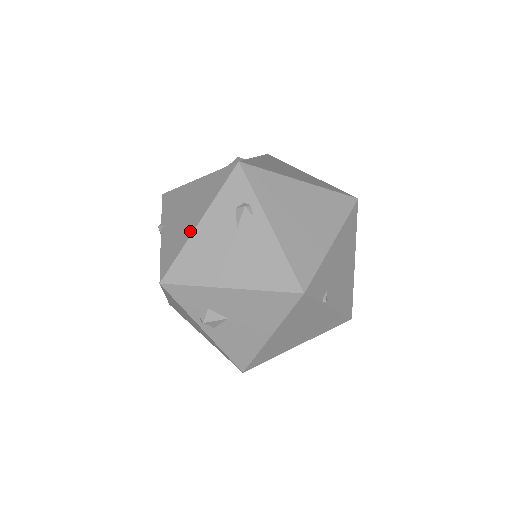
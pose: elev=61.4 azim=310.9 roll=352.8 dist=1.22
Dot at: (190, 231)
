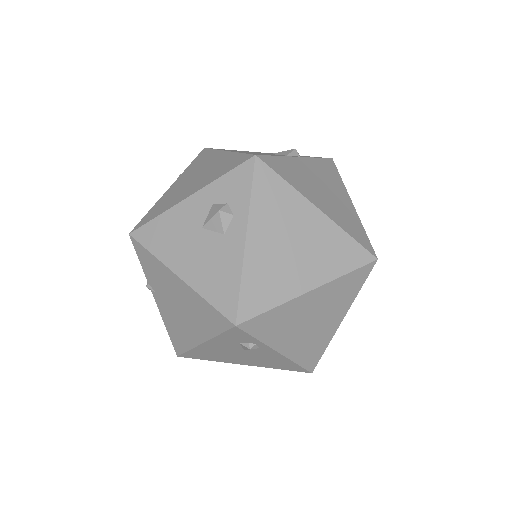
Dot at: (194, 342)
